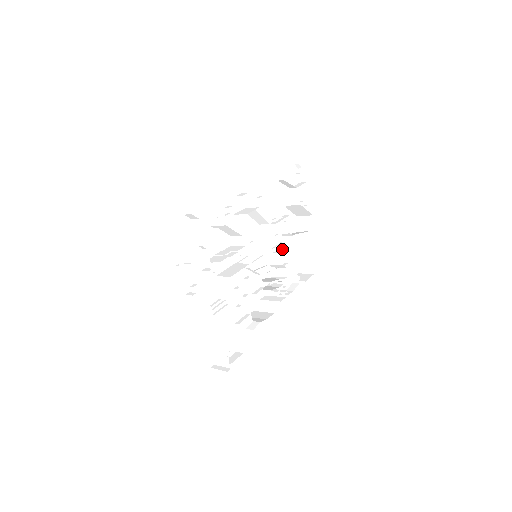
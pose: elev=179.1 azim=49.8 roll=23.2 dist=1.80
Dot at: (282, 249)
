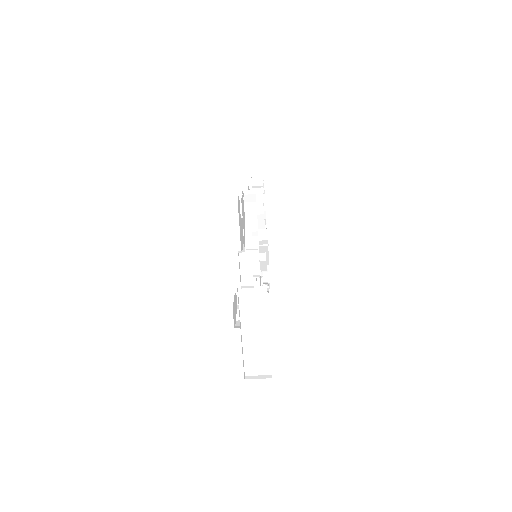
Dot at: occluded
